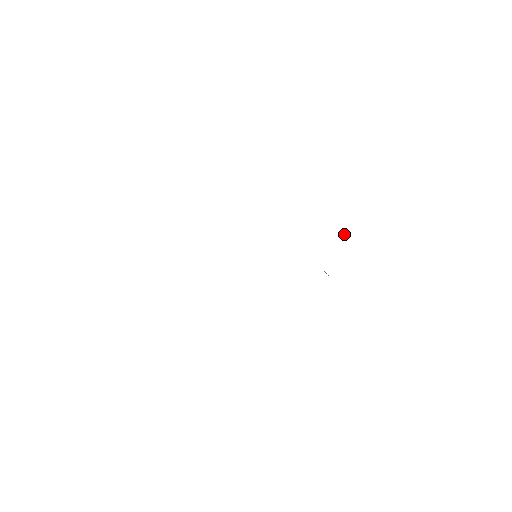
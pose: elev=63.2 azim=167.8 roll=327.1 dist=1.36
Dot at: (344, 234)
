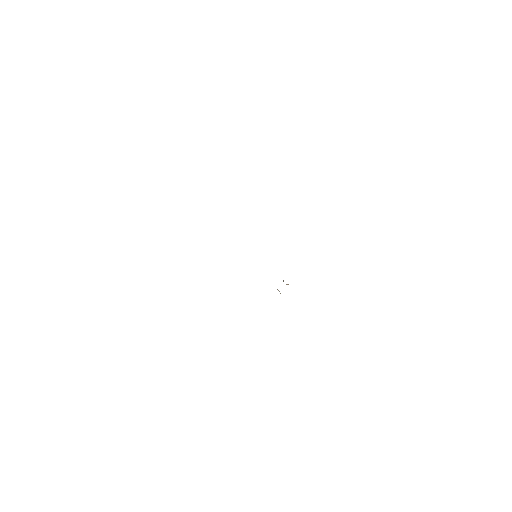
Dot at: occluded
